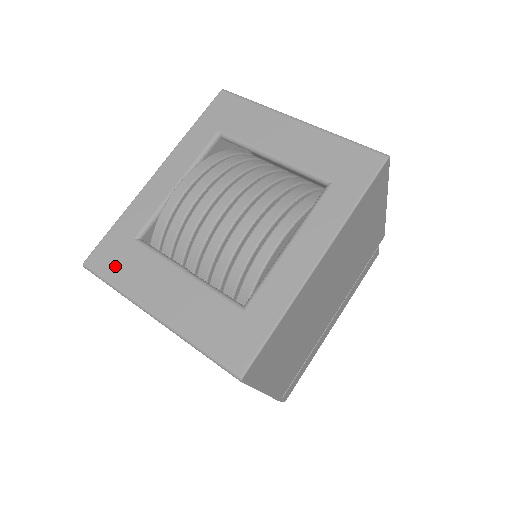
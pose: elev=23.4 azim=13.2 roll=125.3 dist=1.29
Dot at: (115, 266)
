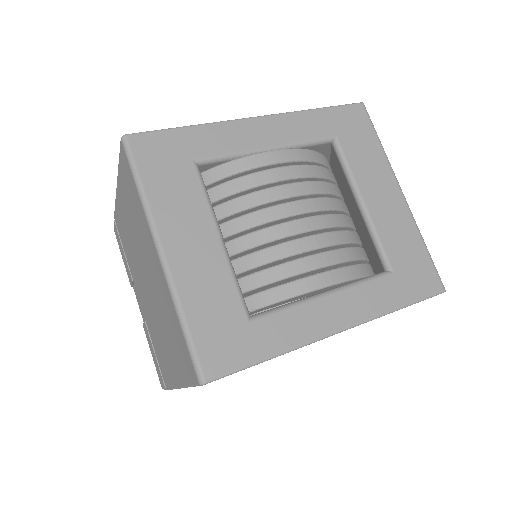
Dot at: (156, 169)
